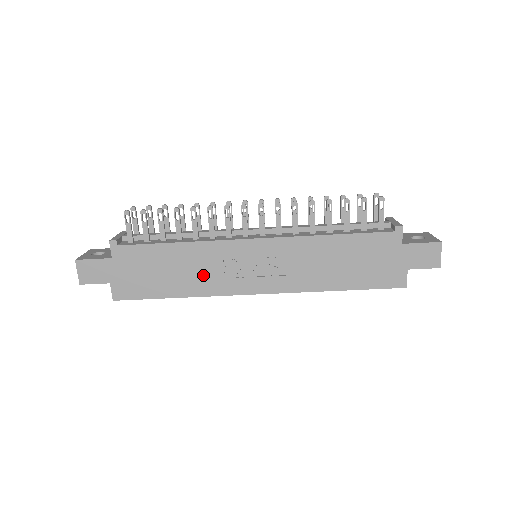
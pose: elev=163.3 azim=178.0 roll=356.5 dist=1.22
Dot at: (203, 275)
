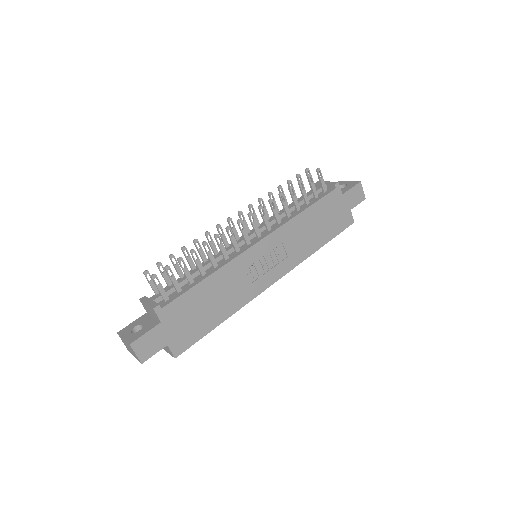
Dot at: (235, 291)
